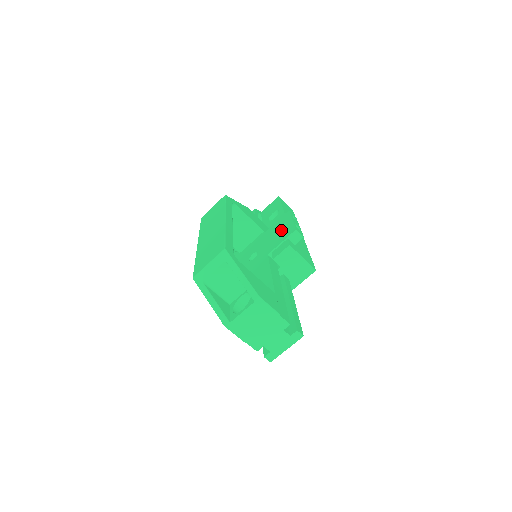
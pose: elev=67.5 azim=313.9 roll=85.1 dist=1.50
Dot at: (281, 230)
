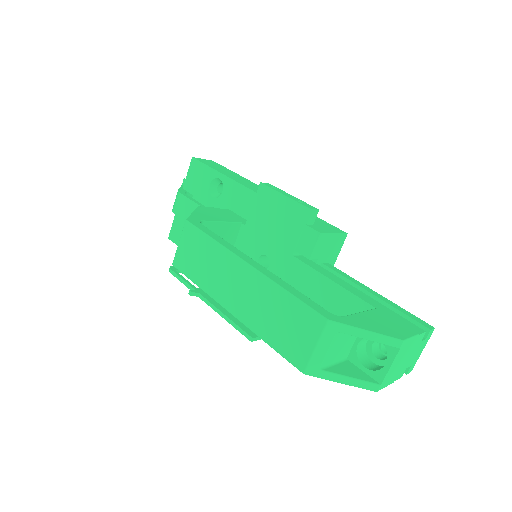
Dot at: (279, 215)
